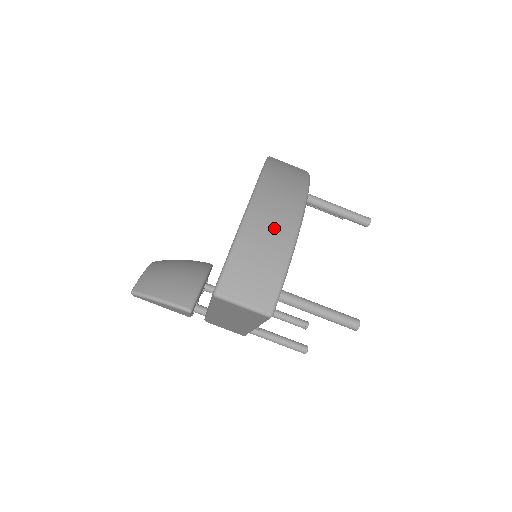
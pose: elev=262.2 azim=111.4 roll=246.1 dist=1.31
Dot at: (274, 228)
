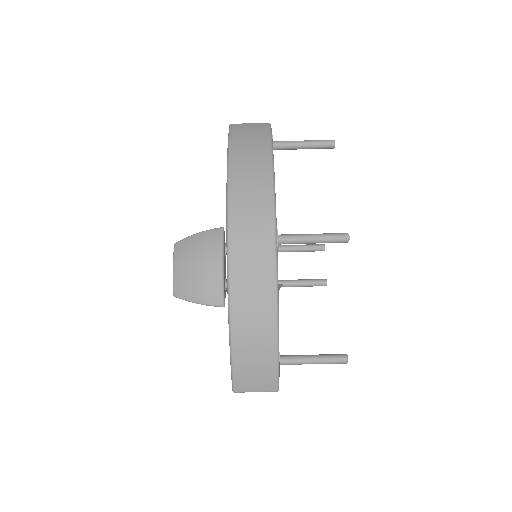
Dot at: (257, 334)
